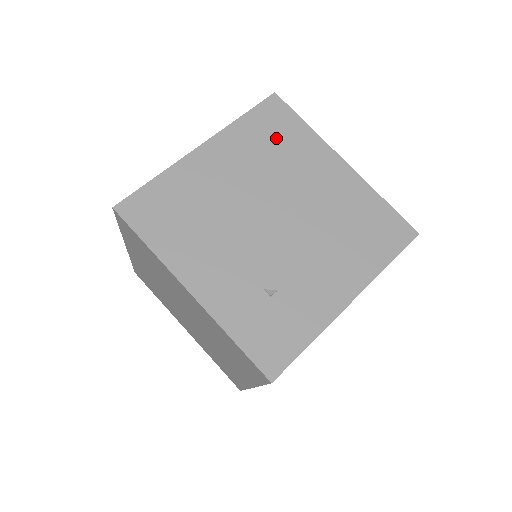
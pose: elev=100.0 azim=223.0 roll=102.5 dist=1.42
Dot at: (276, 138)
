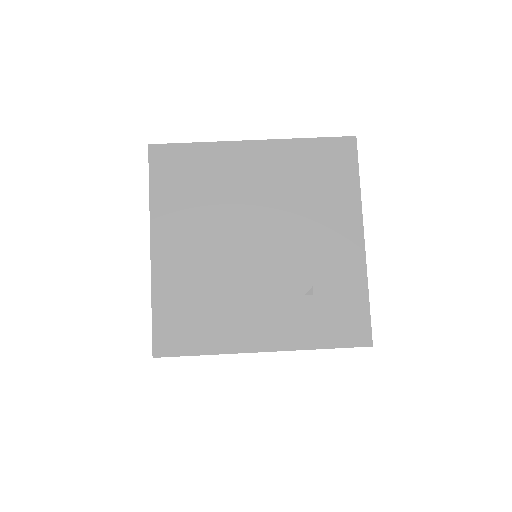
Dot at: (190, 180)
